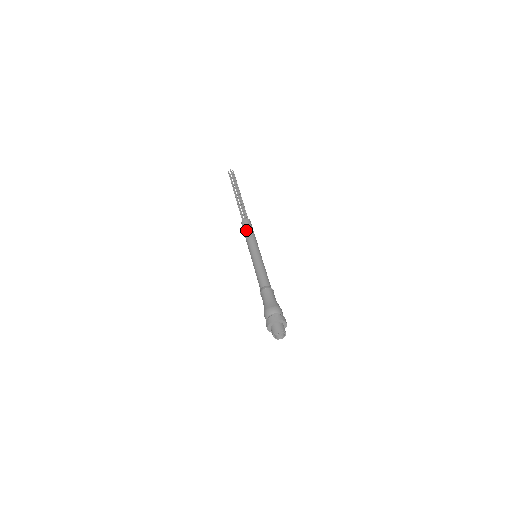
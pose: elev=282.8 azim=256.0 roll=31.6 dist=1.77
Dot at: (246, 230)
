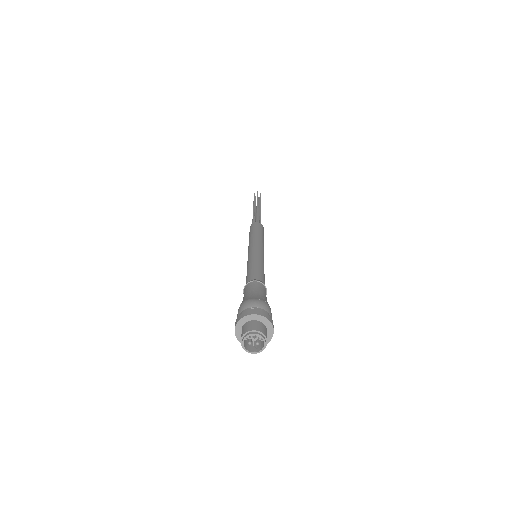
Dot at: (253, 230)
